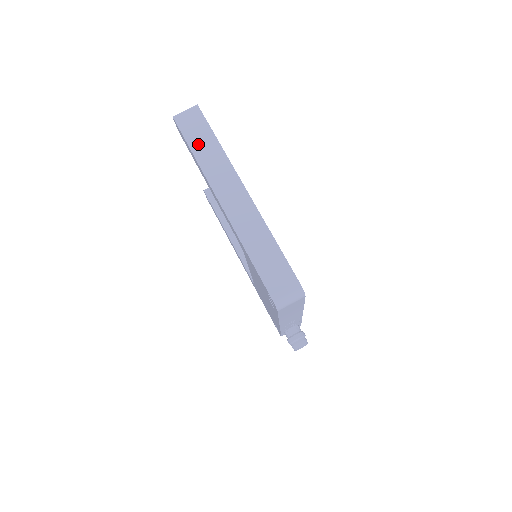
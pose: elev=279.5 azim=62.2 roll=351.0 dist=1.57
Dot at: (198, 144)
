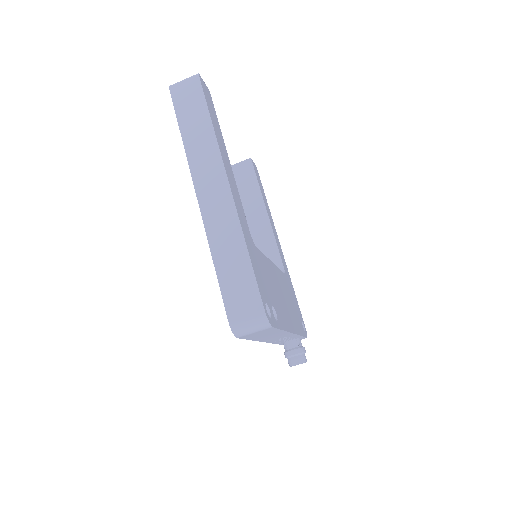
Dot at: (189, 123)
